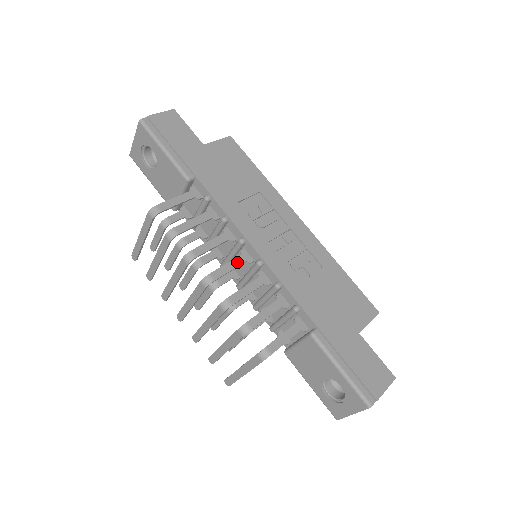
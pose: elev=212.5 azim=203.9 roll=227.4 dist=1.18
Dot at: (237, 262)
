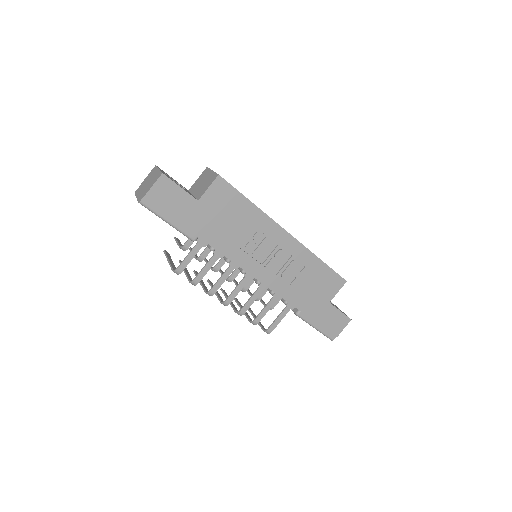
Dot at: (243, 284)
